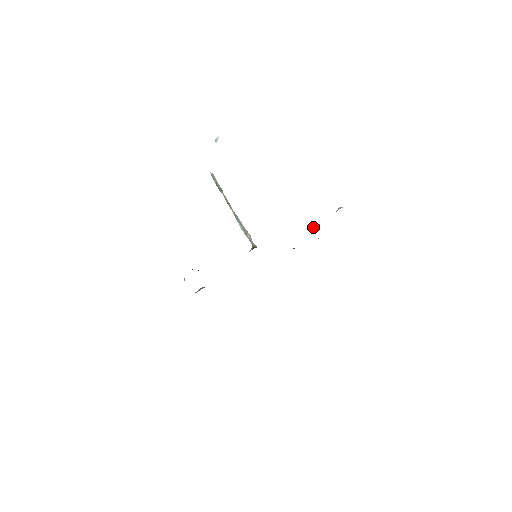
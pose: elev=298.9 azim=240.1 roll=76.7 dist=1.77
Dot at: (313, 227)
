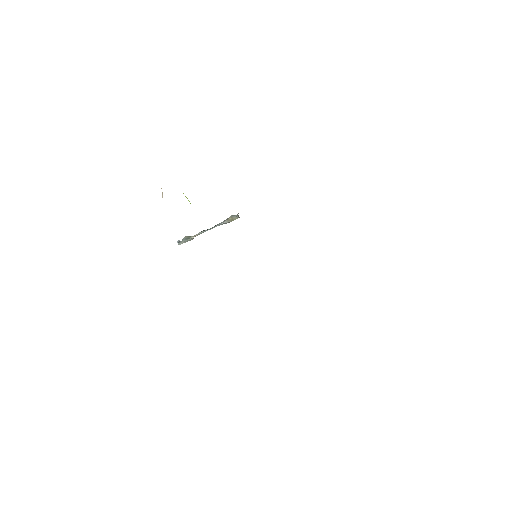
Dot at: occluded
